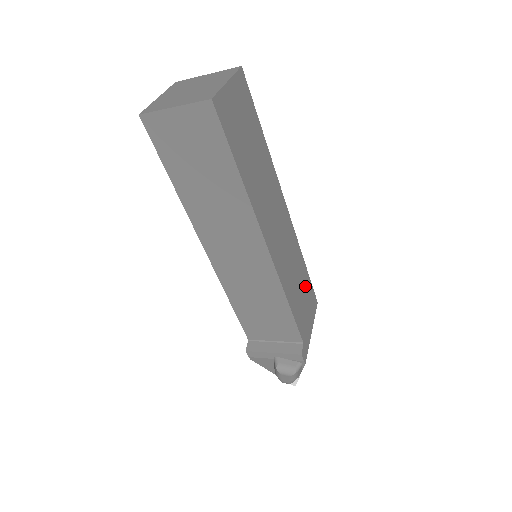
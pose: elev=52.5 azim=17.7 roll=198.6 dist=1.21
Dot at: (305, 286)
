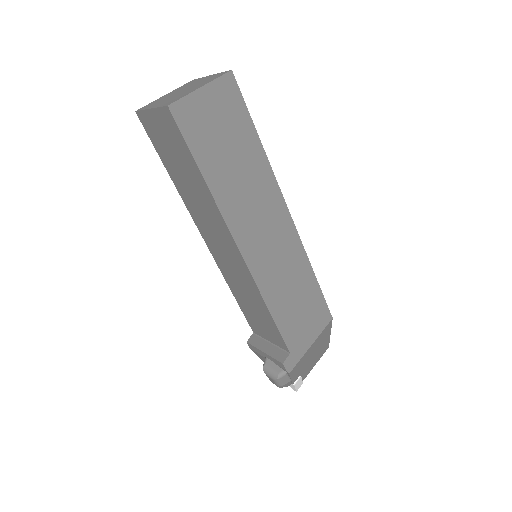
Dot at: (309, 298)
